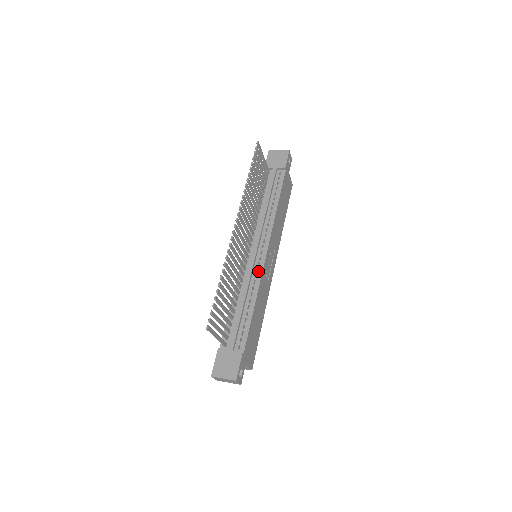
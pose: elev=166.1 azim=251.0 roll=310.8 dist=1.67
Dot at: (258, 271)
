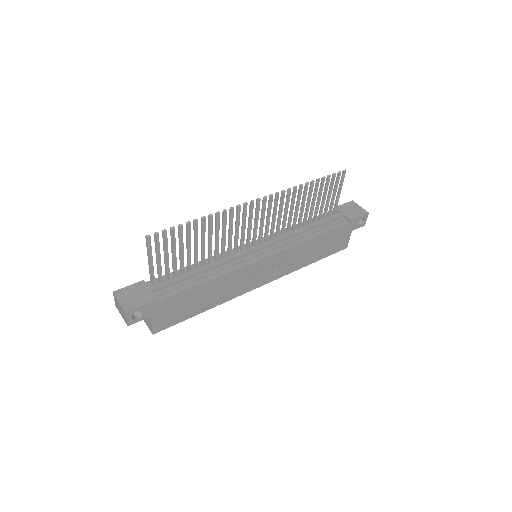
Dot at: (243, 262)
